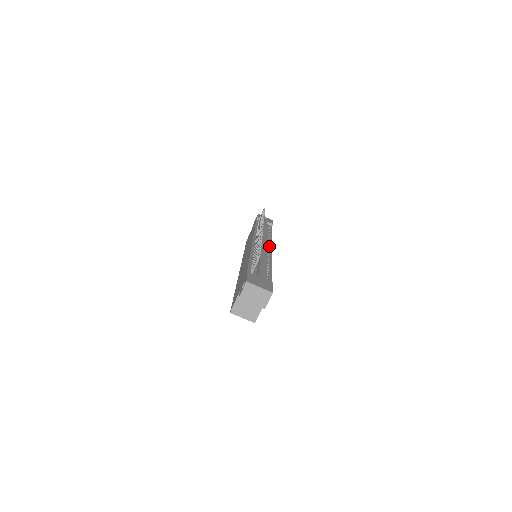
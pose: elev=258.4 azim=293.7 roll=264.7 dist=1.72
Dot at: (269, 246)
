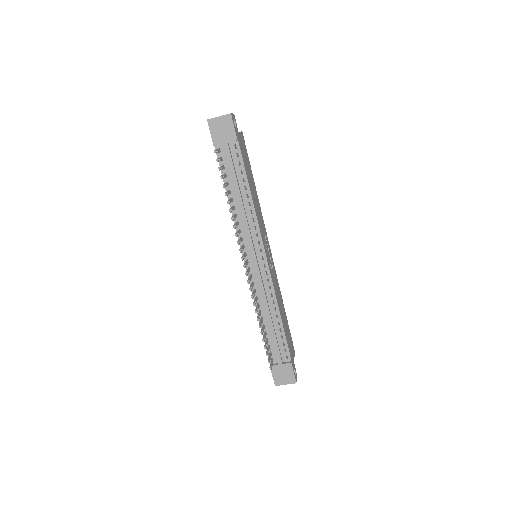
Dot at: (261, 252)
